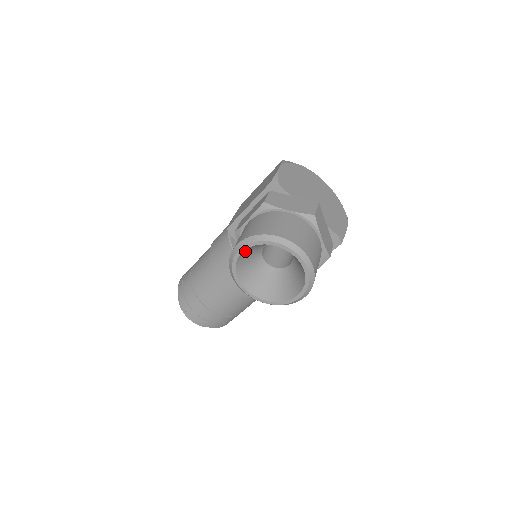
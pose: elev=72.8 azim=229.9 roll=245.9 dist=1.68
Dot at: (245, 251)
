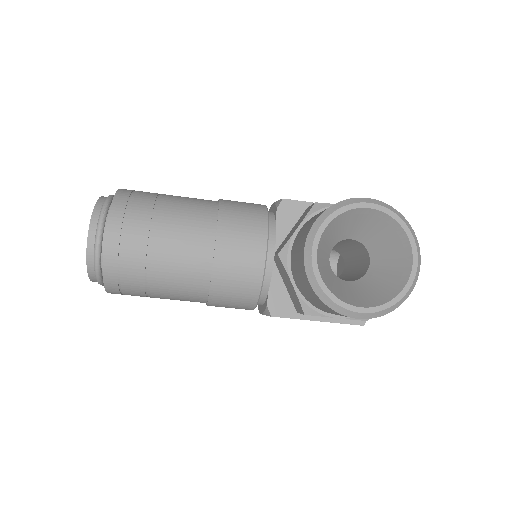
Dot at: (367, 212)
